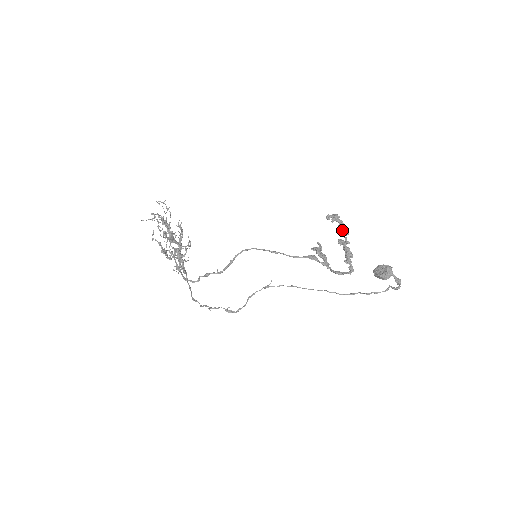
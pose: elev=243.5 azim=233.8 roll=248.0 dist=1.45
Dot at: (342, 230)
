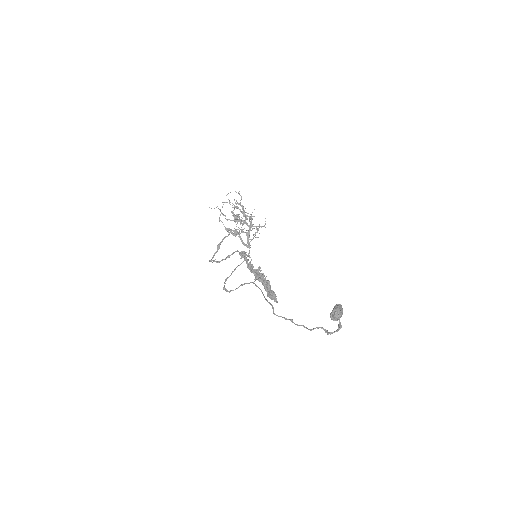
Dot at: (249, 267)
